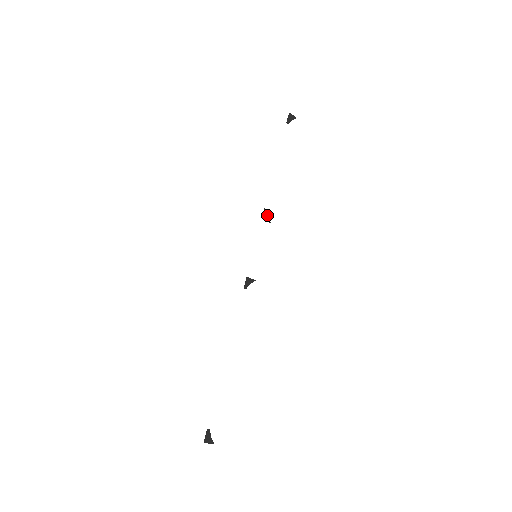
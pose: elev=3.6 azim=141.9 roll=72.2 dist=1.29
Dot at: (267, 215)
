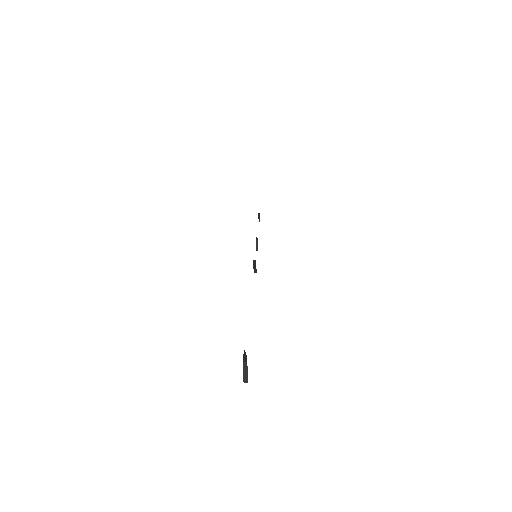
Dot at: (257, 243)
